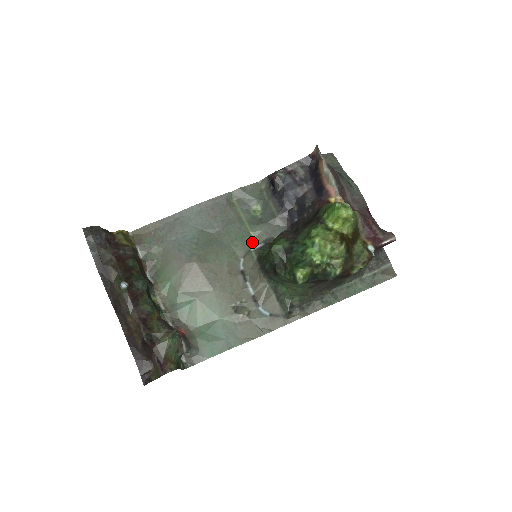
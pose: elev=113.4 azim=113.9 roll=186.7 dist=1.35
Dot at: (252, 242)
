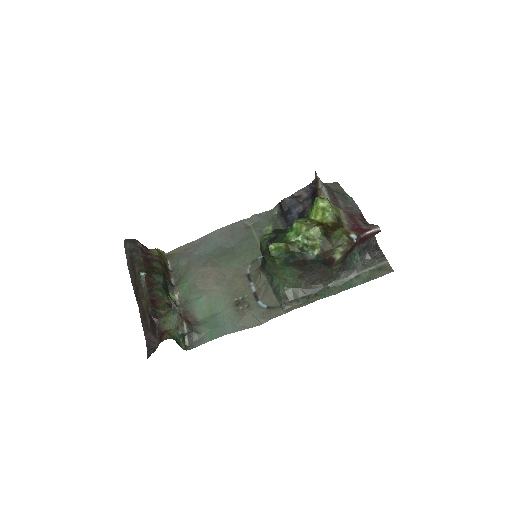
Dot at: (260, 253)
